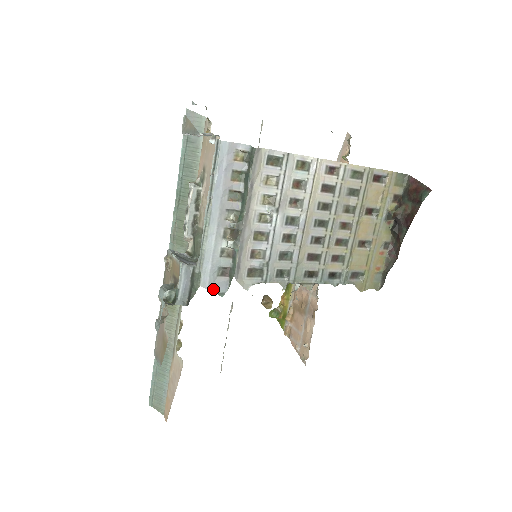
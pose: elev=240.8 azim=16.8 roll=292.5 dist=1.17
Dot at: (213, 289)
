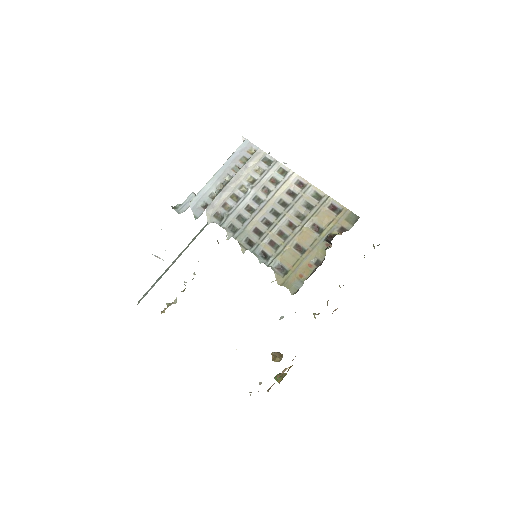
Dot at: (194, 211)
